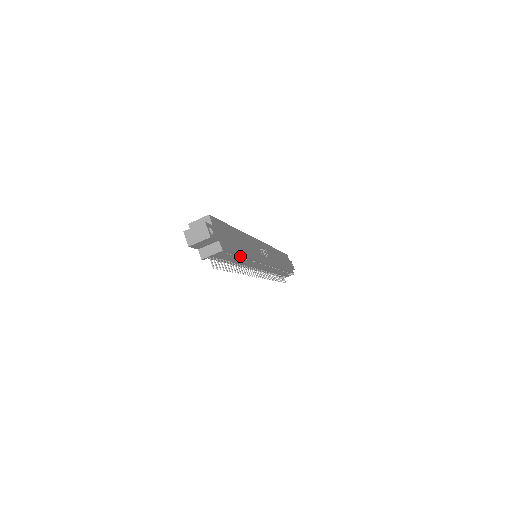
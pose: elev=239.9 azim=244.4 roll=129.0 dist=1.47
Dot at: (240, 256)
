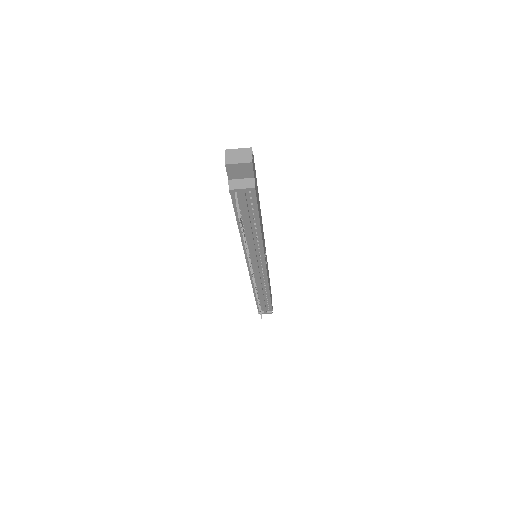
Dot at: (256, 223)
